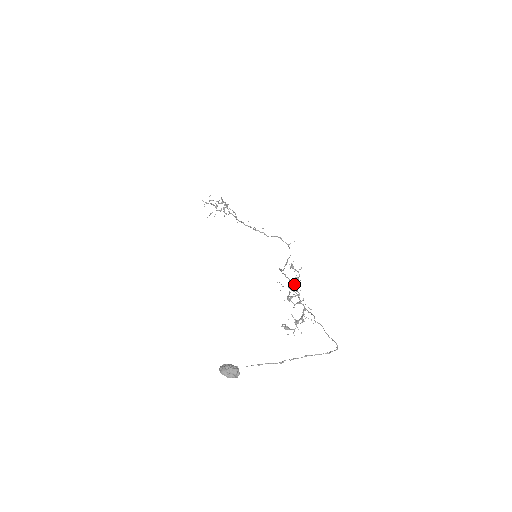
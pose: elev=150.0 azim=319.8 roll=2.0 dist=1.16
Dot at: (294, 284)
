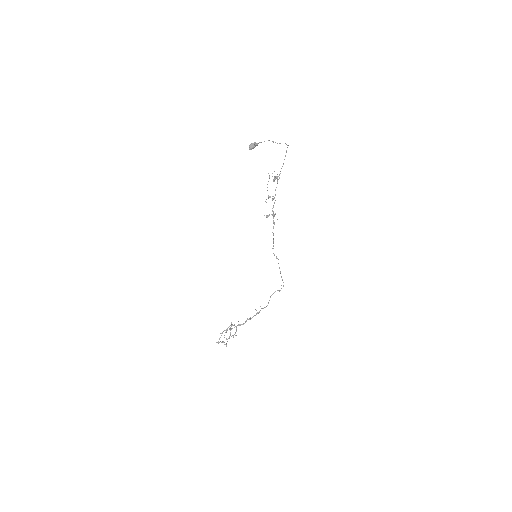
Dot at: occluded
